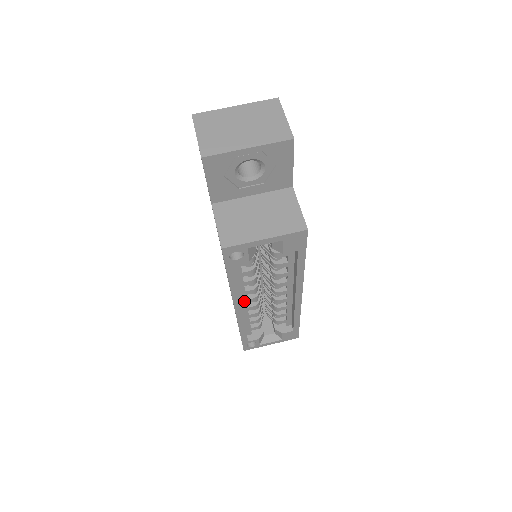
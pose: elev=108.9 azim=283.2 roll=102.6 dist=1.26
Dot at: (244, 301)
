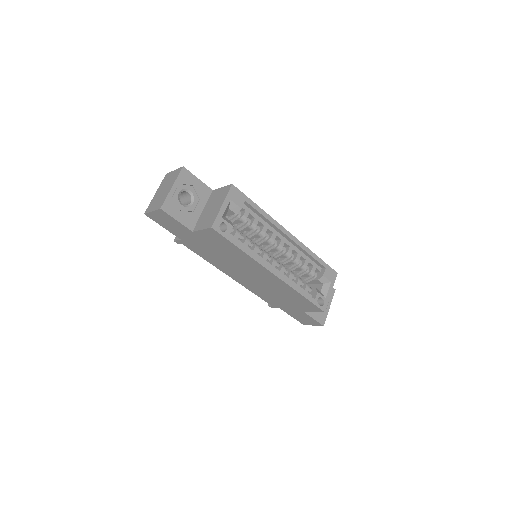
Dot at: occluded
